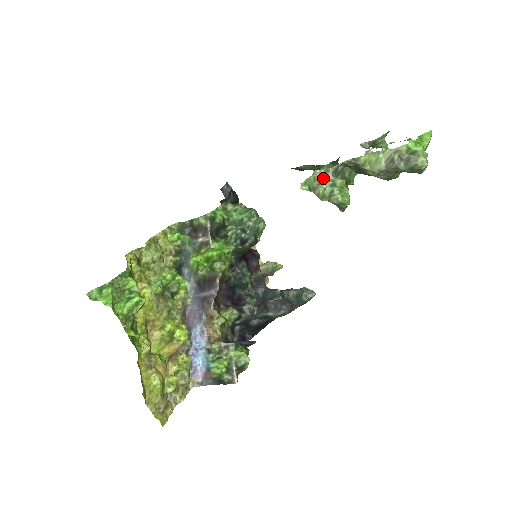
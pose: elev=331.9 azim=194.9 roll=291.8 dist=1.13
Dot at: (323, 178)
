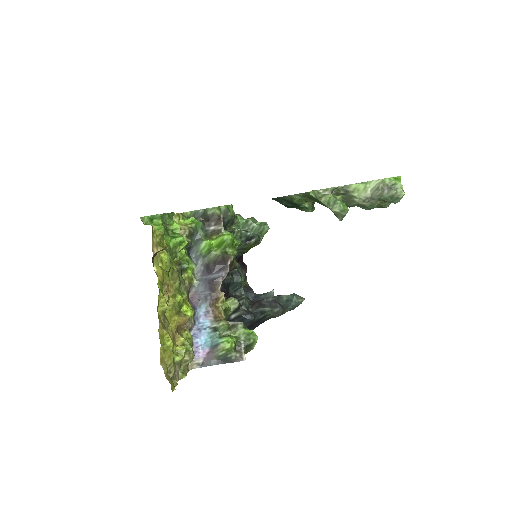
Dot at: occluded
